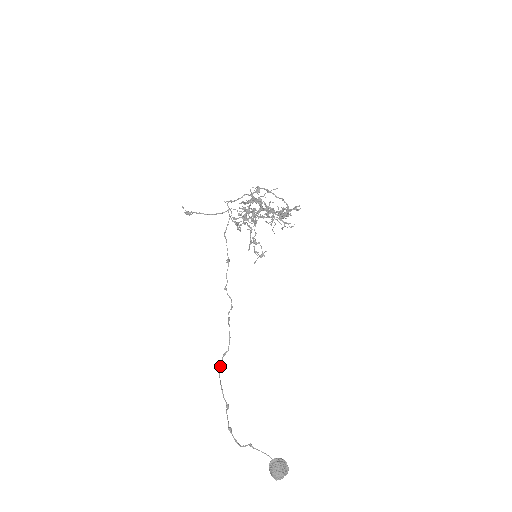
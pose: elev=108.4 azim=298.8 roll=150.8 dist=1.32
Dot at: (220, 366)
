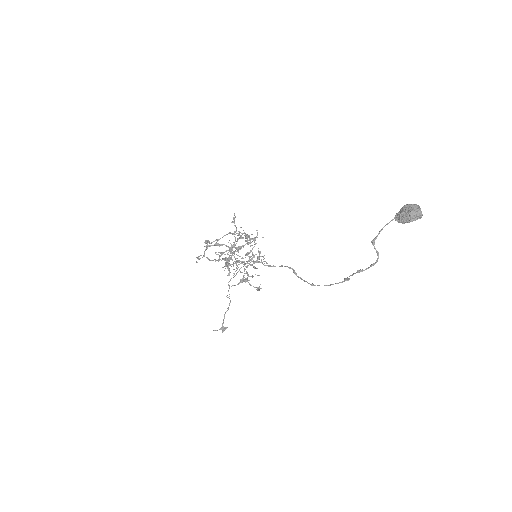
Dot at: (308, 283)
